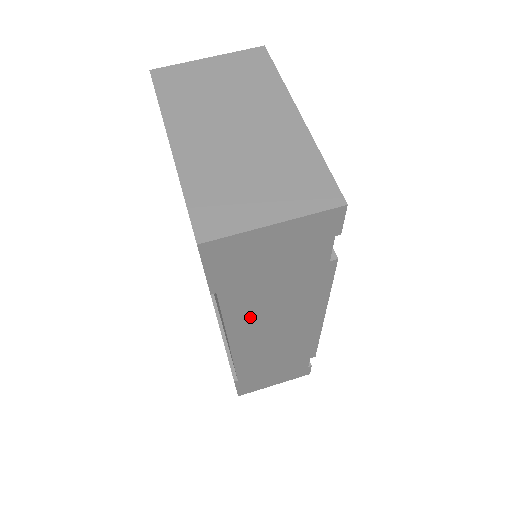
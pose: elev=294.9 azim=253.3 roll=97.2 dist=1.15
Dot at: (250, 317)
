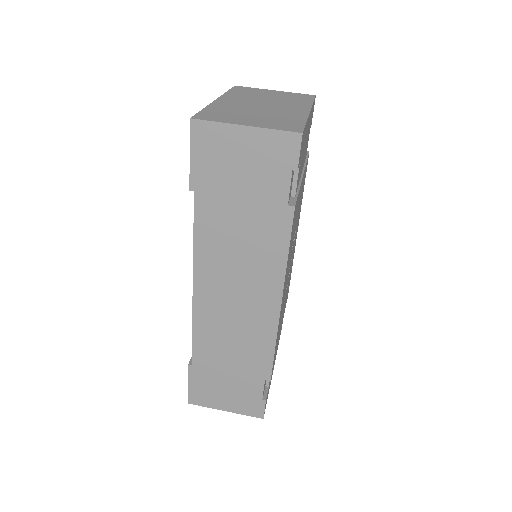
Dot at: (215, 250)
